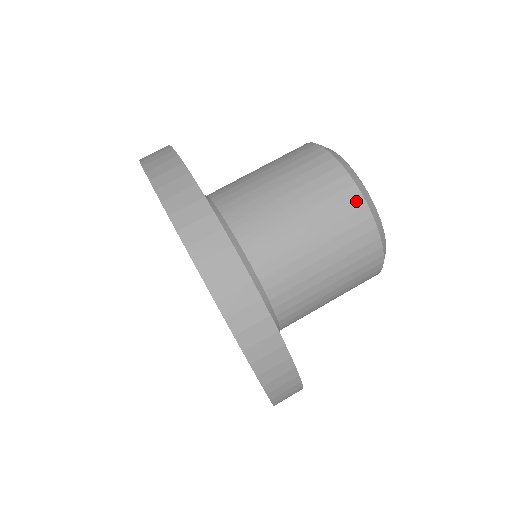
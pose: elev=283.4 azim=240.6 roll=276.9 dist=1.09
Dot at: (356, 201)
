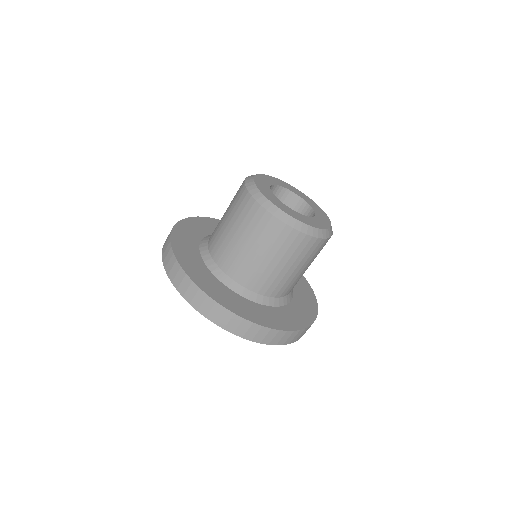
Dot at: (278, 226)
